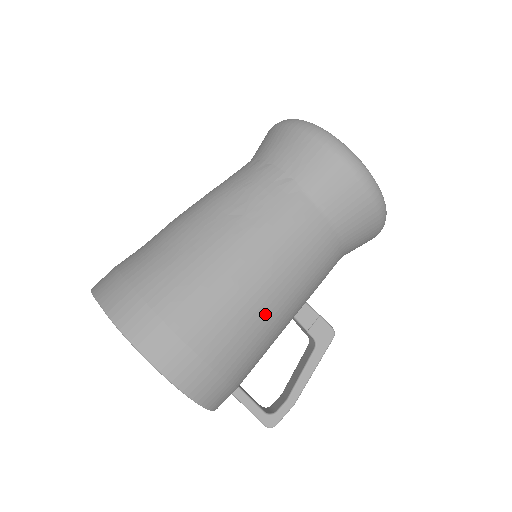
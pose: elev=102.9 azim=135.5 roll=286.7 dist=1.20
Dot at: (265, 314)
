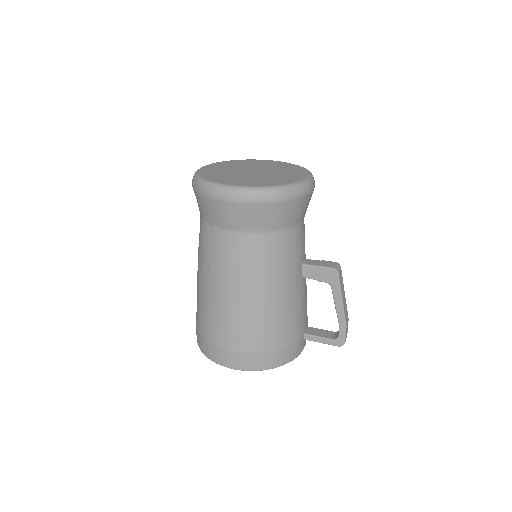
Dot at: (262, 309)
